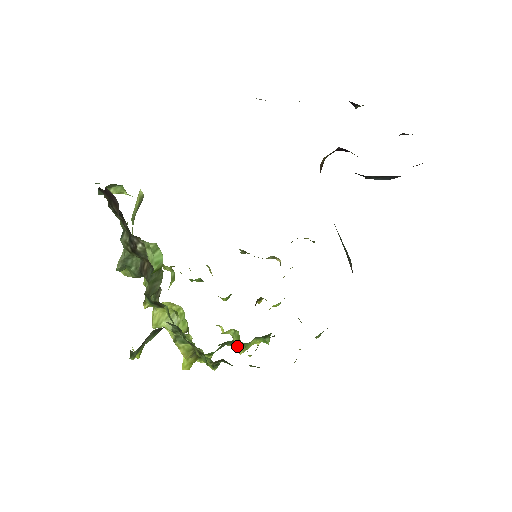
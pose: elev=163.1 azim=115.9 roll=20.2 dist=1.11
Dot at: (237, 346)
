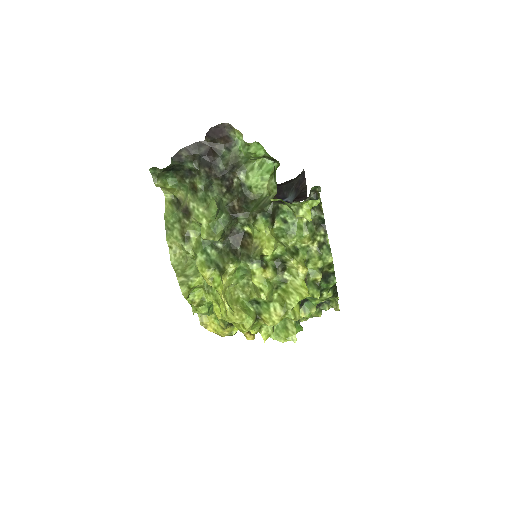
Dot at: (288, 335)
